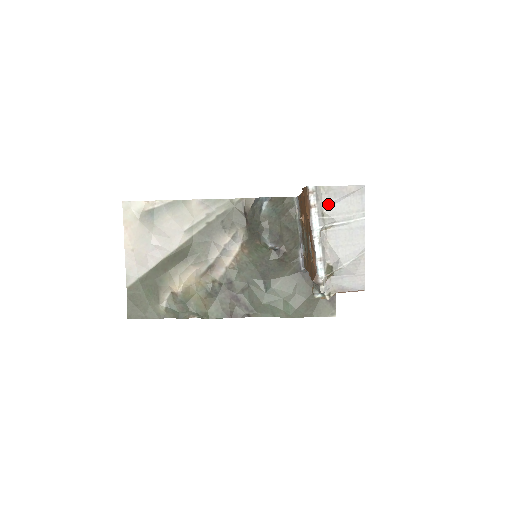
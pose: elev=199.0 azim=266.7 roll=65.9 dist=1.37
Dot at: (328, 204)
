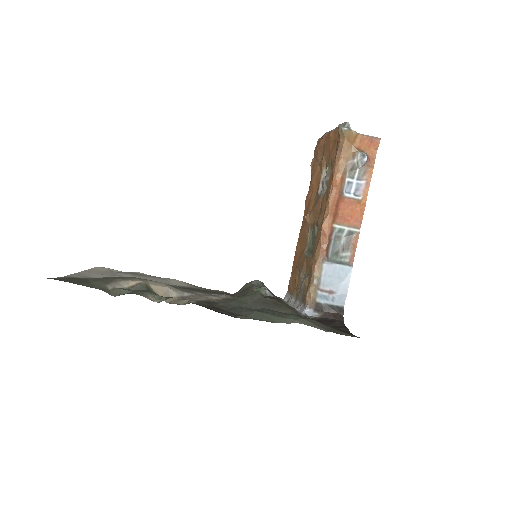
Dot at: occluded
